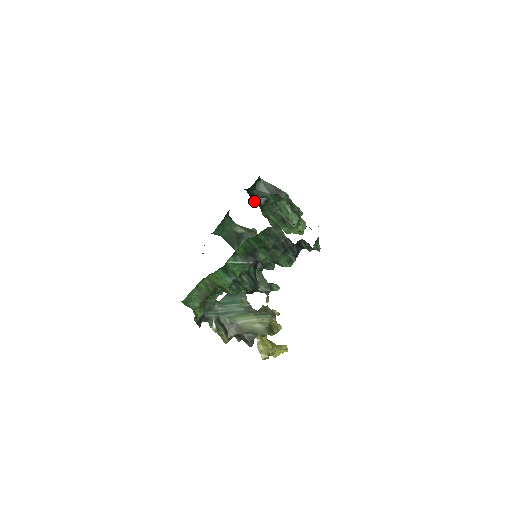
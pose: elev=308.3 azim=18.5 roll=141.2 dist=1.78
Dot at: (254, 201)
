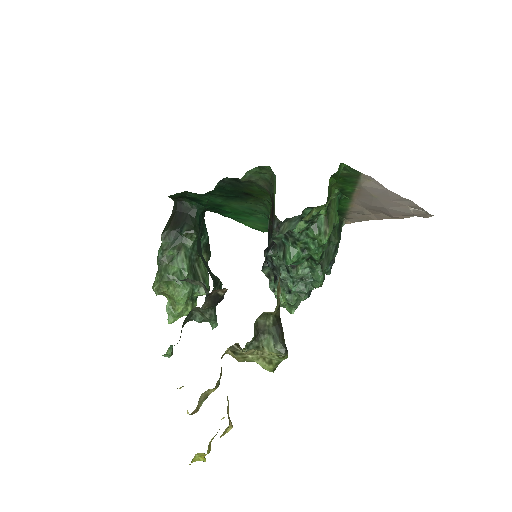
Dot at: (190, 225)
